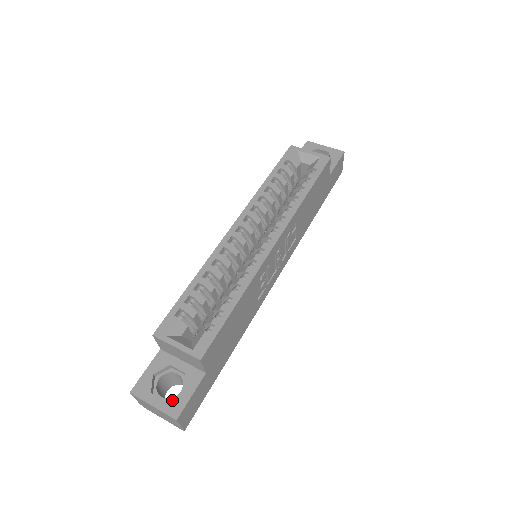
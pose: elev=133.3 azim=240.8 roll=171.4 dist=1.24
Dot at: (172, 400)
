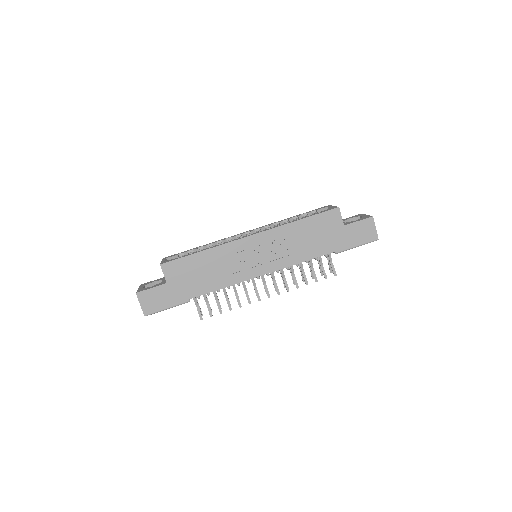
Dot at: (145, 288)
